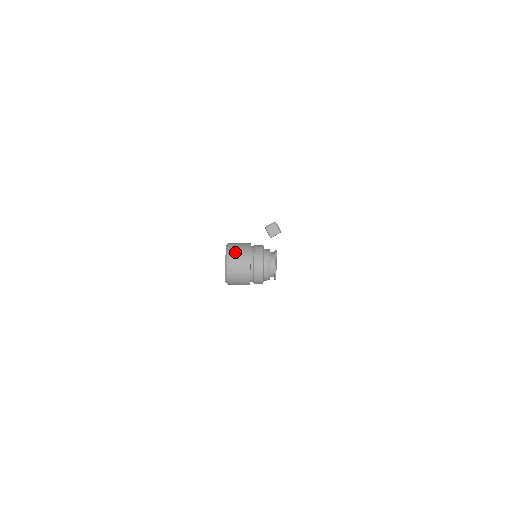
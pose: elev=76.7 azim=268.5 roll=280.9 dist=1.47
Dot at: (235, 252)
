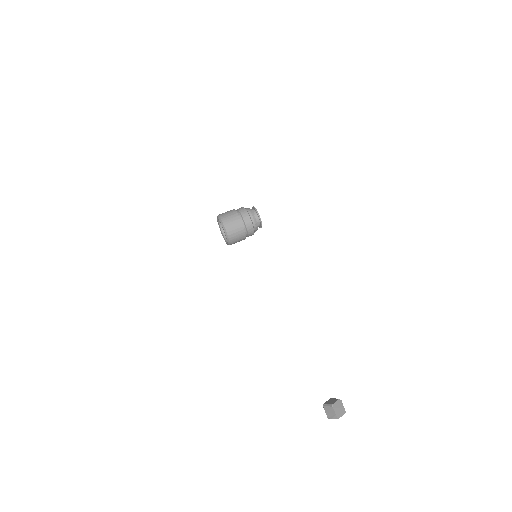
Dot at: occluded
